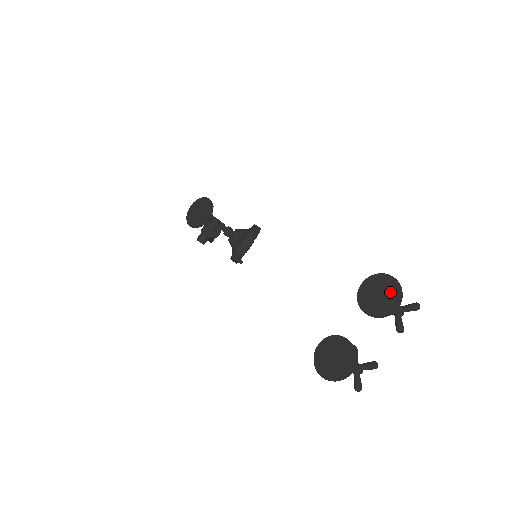
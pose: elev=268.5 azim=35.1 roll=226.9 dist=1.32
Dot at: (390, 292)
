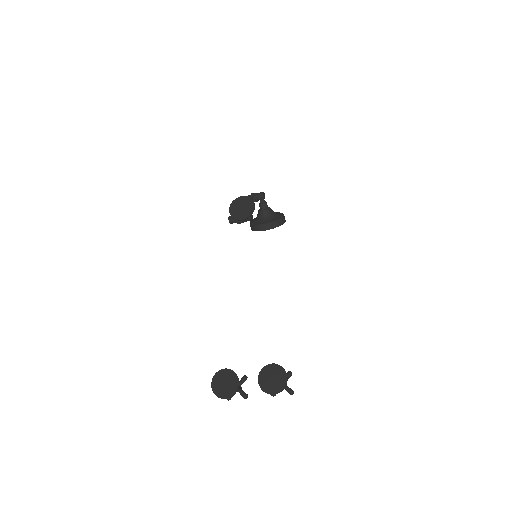
Dot at: (278, 384)
